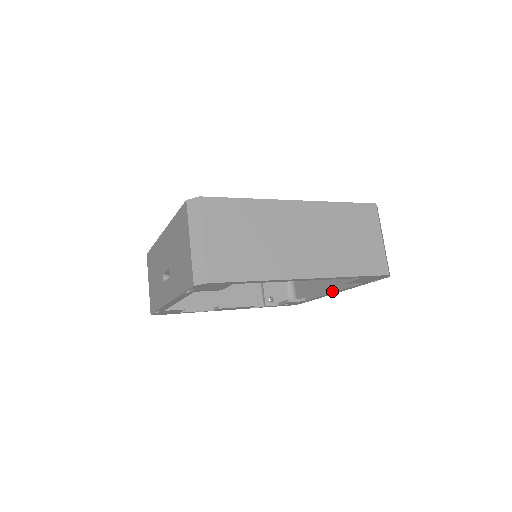
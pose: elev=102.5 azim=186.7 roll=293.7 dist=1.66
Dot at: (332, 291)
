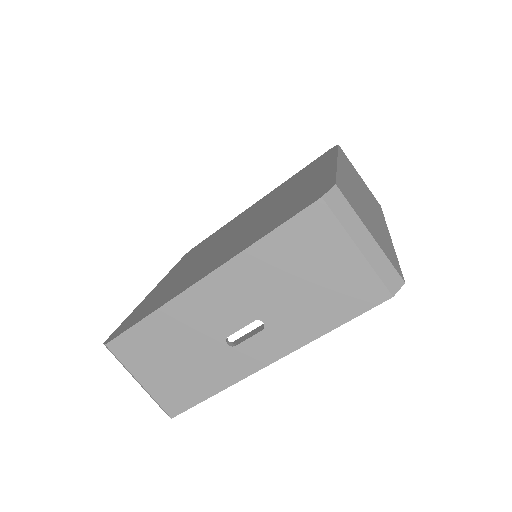
Dot at: occluded
